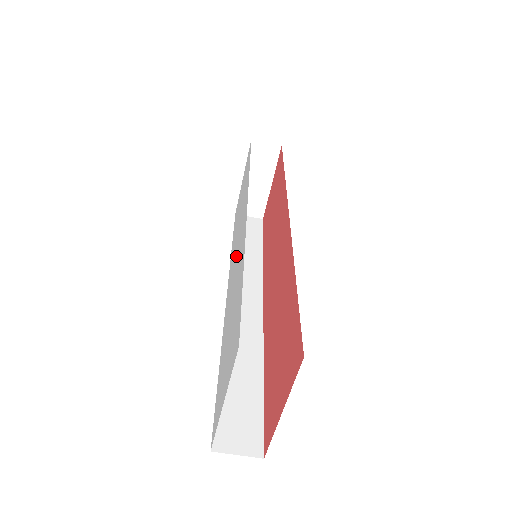
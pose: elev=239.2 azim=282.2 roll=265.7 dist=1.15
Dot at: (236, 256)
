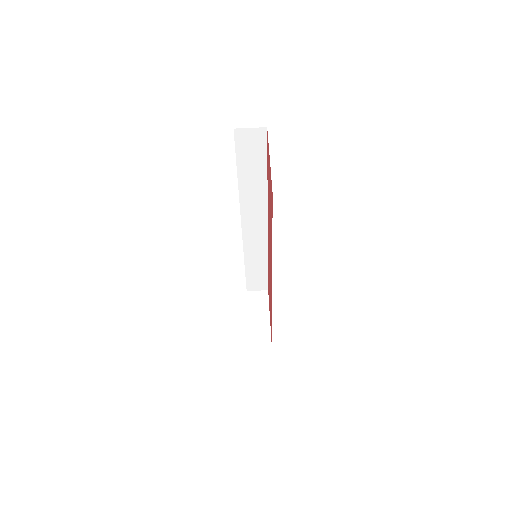
Dot at: occluded
